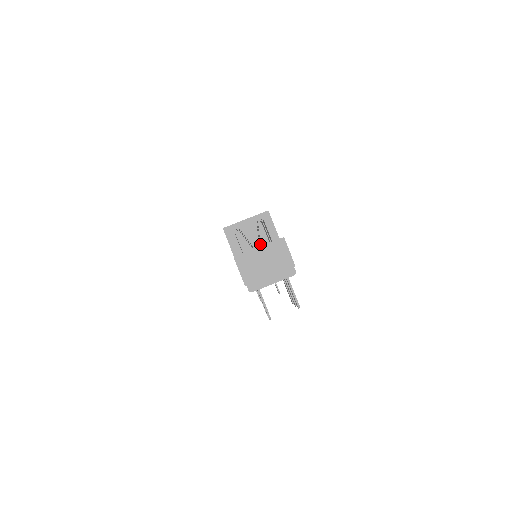
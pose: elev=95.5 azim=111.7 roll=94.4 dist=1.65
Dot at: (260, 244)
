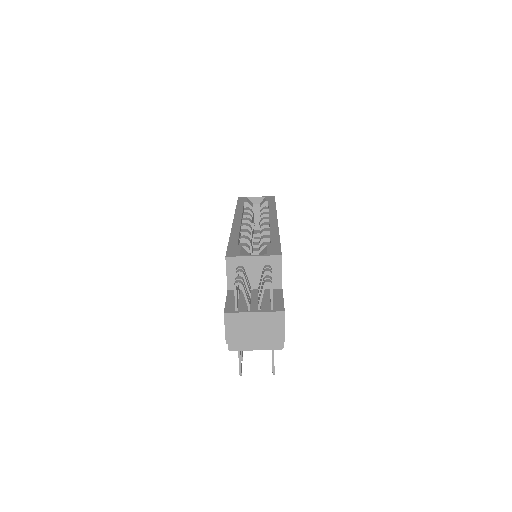
Dot at: occluded
